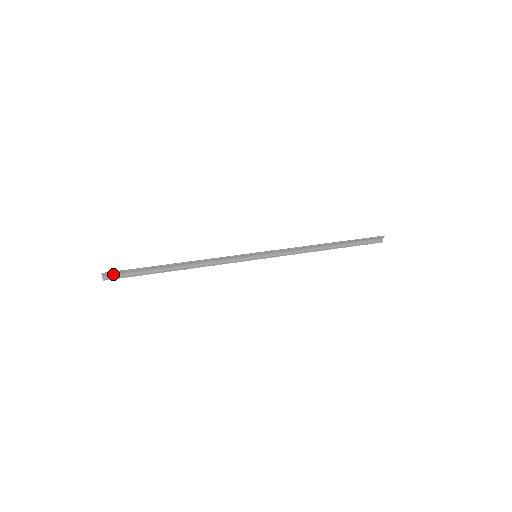
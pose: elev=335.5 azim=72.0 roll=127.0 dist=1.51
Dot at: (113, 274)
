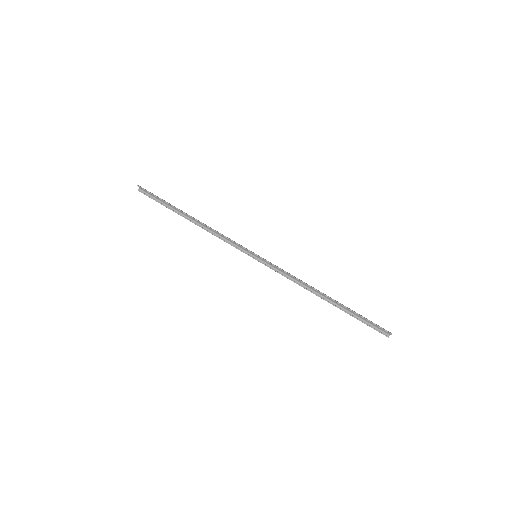
Dot at: (146, 190)
